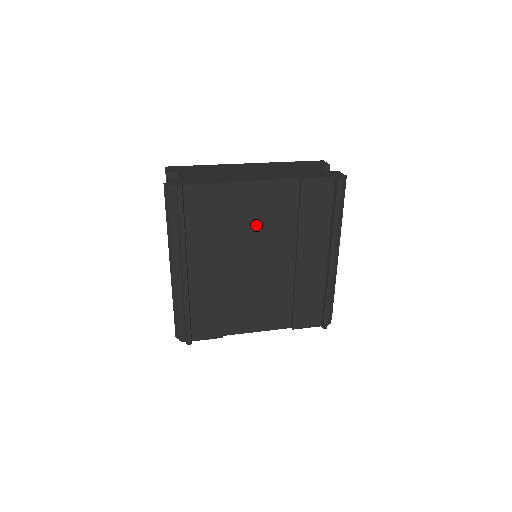
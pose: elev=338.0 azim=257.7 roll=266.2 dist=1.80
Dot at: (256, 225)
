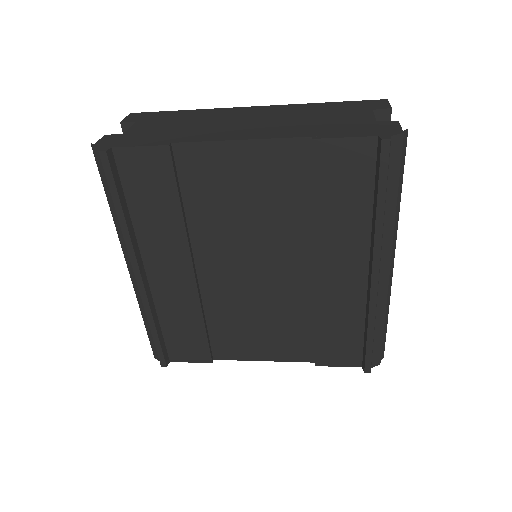
Dot at: (242, 213)
